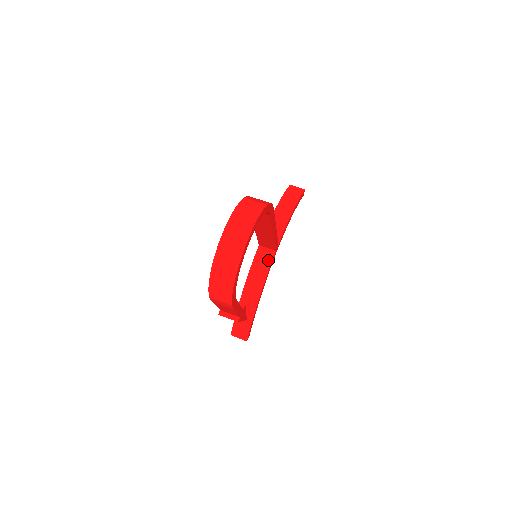
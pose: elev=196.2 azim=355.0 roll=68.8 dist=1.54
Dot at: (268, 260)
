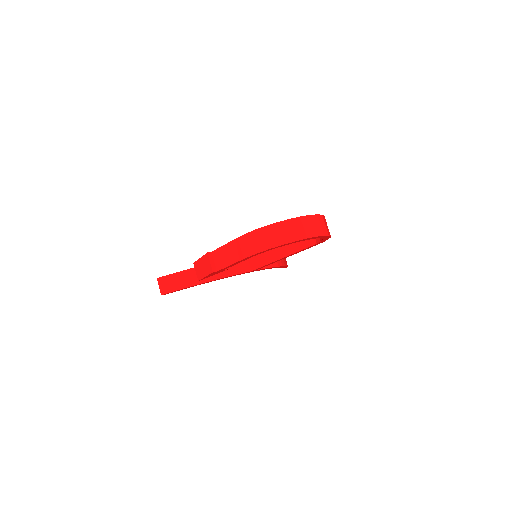
Dot at: (242, 269)
